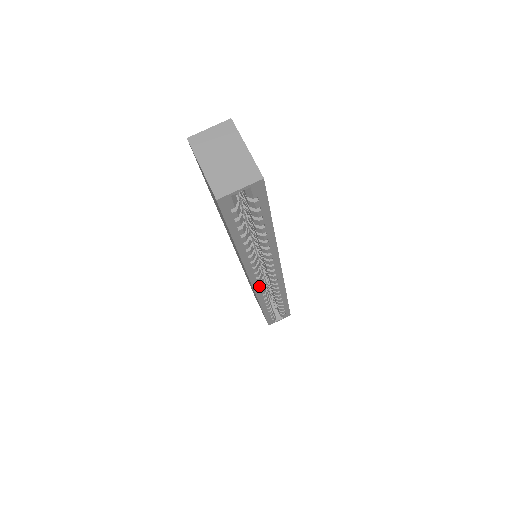
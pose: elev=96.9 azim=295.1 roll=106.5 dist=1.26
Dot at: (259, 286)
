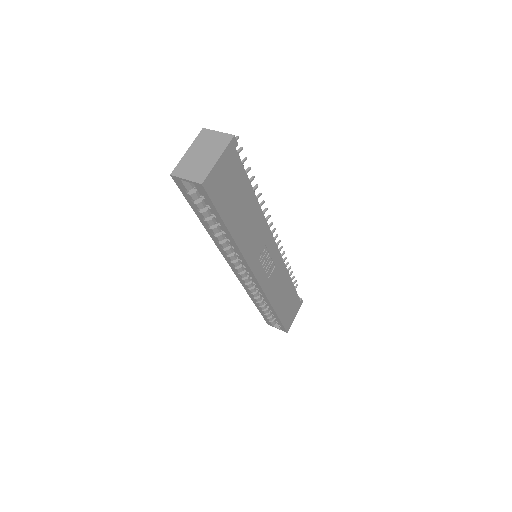
Dot at: (240, 277)
